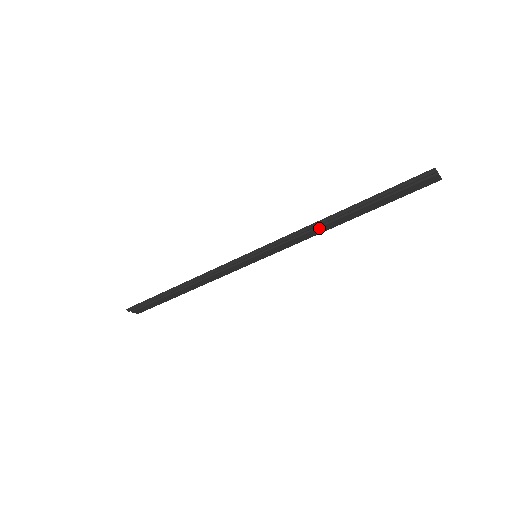
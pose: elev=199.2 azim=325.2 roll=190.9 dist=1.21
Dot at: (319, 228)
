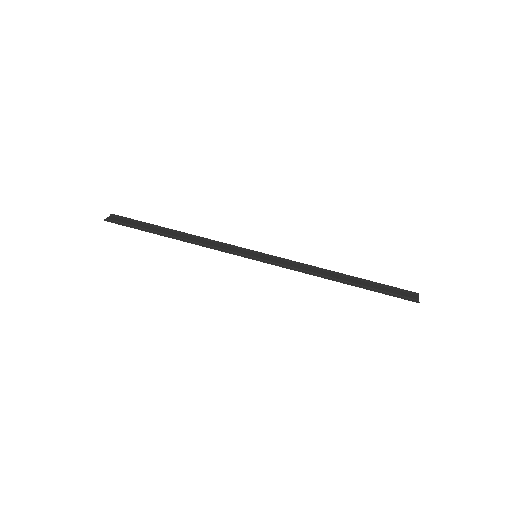
Dot at: (318, 273)
